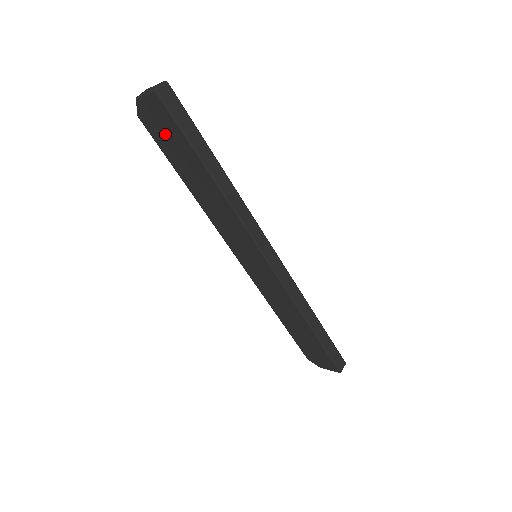
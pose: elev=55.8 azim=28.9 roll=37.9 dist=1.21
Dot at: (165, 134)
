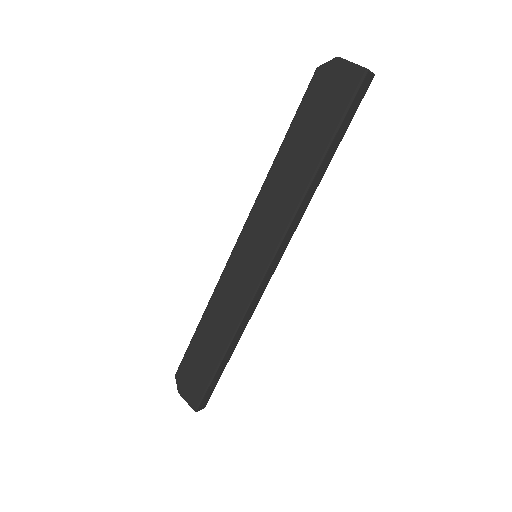
Dot at: (324, 102)
